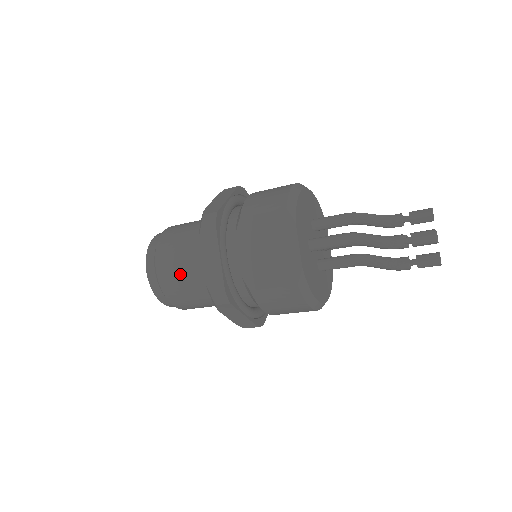
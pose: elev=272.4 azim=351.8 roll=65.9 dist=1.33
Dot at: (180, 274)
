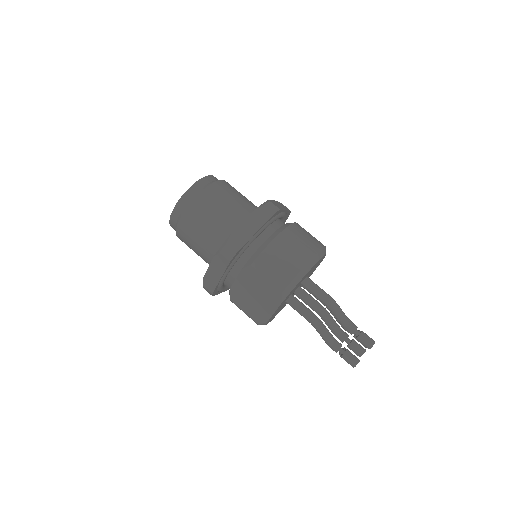
Dot at: (193, 243)
